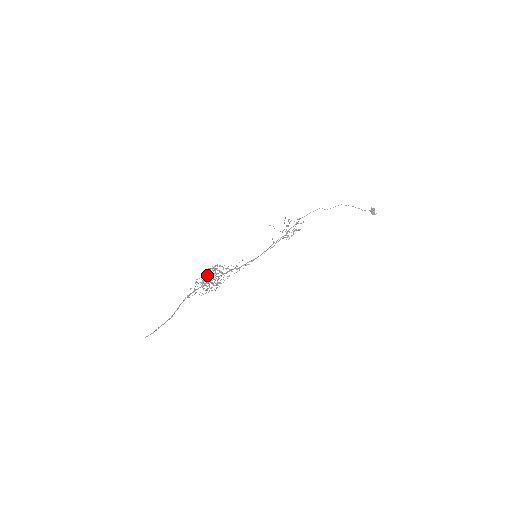
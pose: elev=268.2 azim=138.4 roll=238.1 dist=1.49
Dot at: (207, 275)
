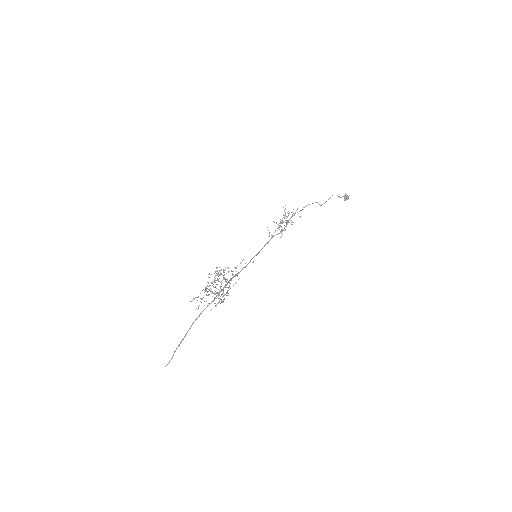
Dot at: occluded
